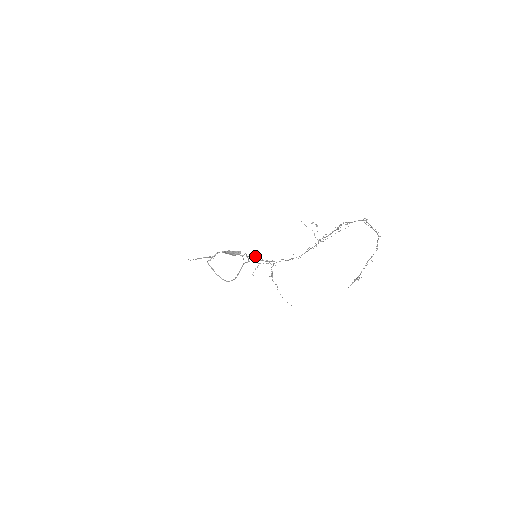
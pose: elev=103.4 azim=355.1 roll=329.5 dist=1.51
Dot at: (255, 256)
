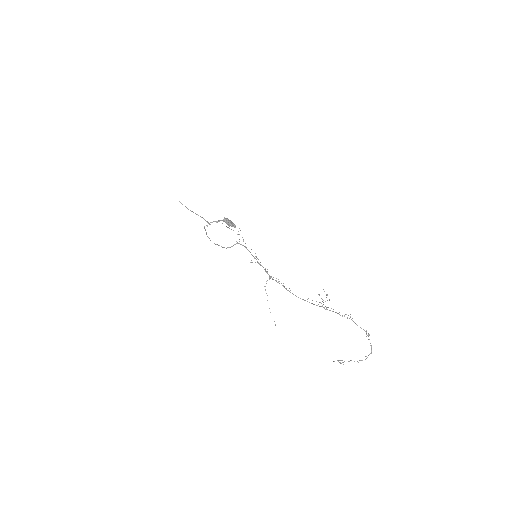
Dot at: occluded
